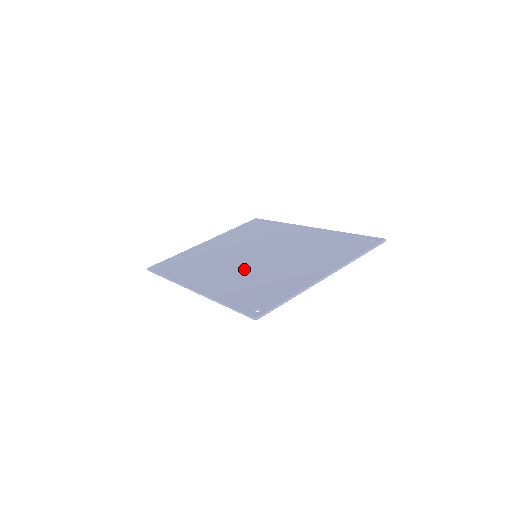
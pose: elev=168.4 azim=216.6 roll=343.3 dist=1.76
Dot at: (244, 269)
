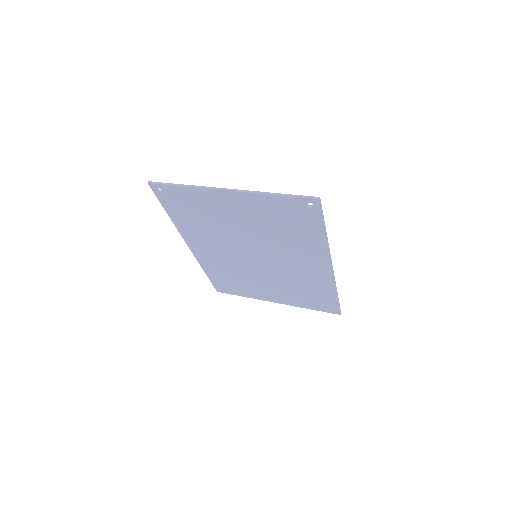
Dot at: occluded
